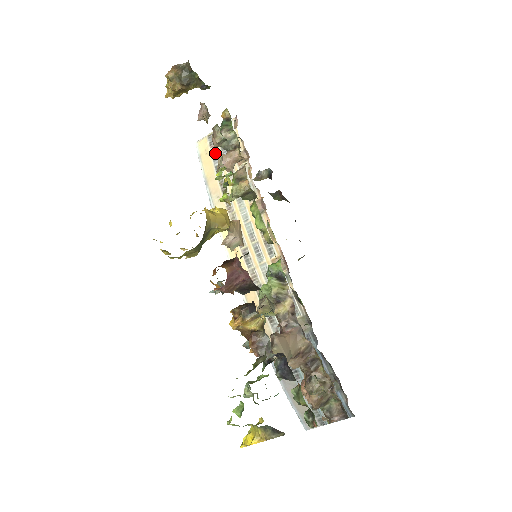
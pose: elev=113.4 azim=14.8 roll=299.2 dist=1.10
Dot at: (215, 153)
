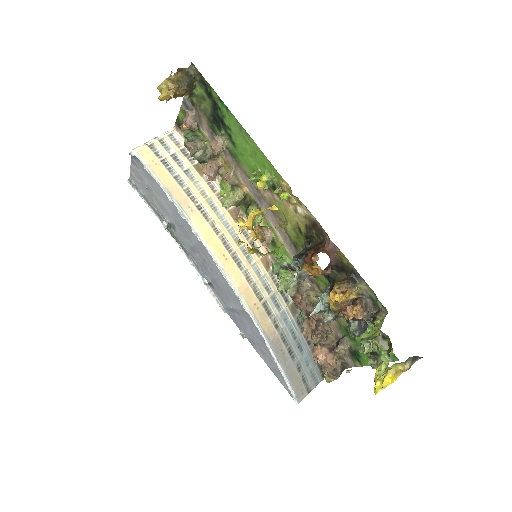
Dot at: (168, 164)
